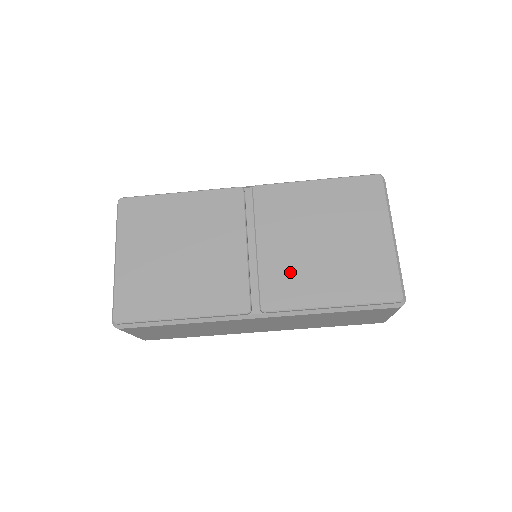
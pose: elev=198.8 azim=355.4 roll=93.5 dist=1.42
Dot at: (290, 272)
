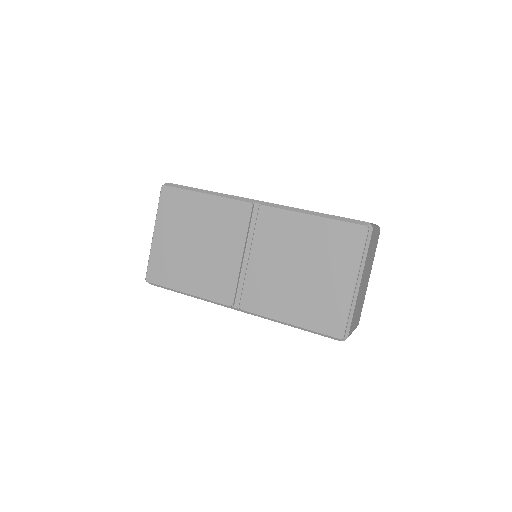
Dot at: (267, 287)
